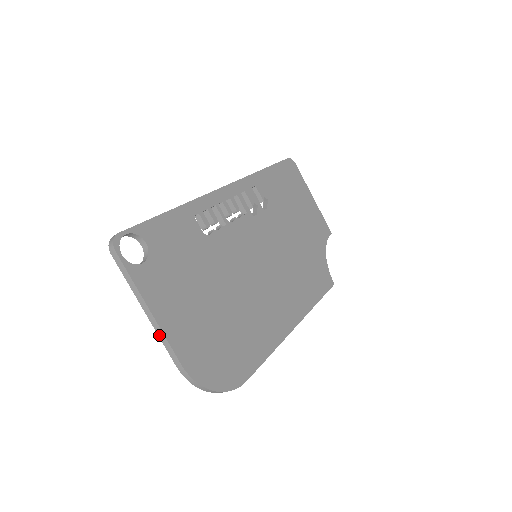
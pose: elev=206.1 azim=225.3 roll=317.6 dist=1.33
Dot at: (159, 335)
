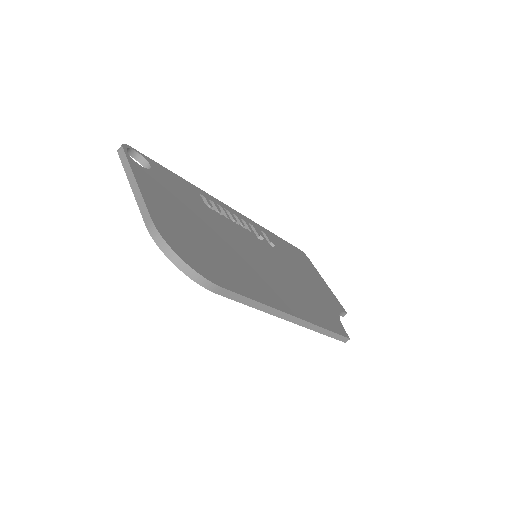
Dot at: (138, 201)
